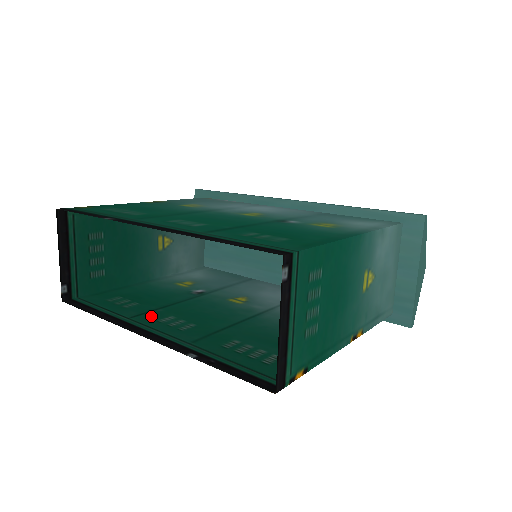
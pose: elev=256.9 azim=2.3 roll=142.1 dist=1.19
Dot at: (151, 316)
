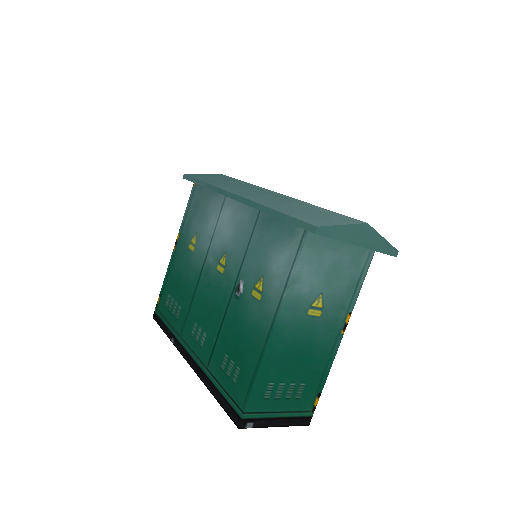
Dot at: occluded
